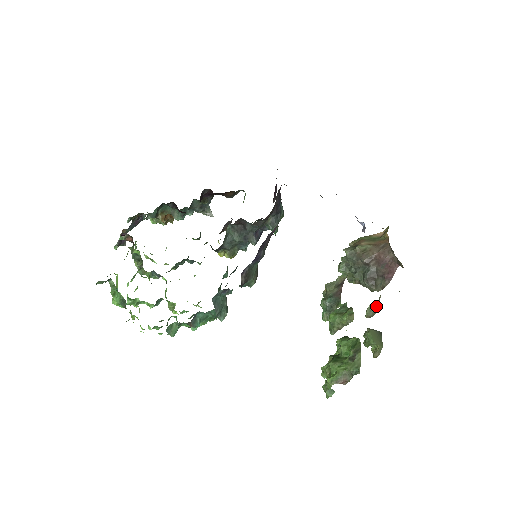
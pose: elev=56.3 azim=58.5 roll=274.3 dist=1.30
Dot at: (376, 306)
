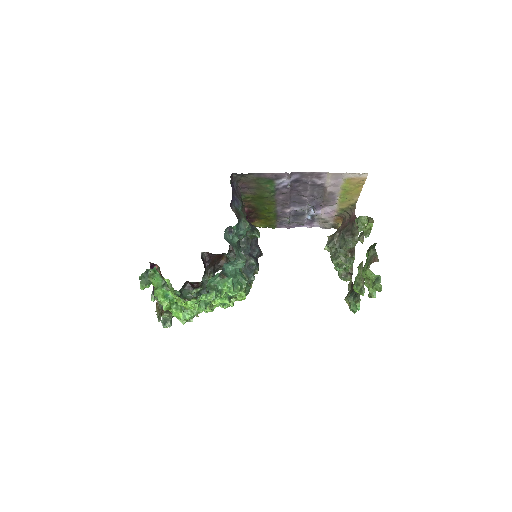
Dot at: (361, 233)
